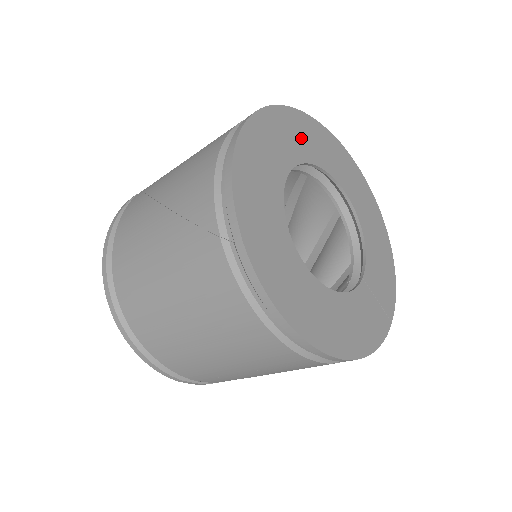
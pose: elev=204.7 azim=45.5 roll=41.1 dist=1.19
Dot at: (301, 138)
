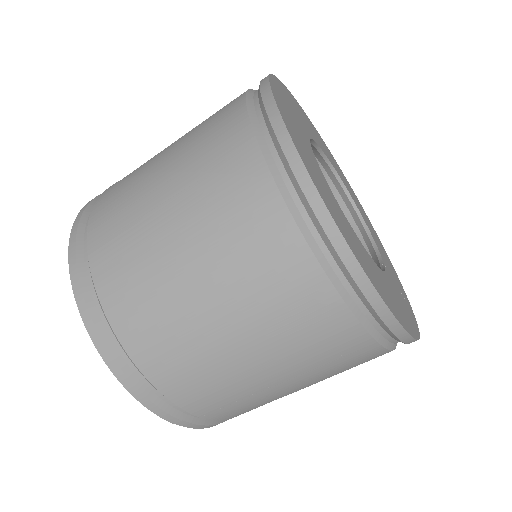
Dot at: (304, 119)
